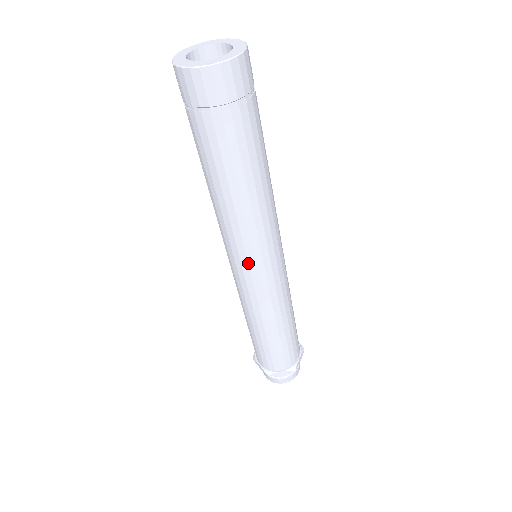
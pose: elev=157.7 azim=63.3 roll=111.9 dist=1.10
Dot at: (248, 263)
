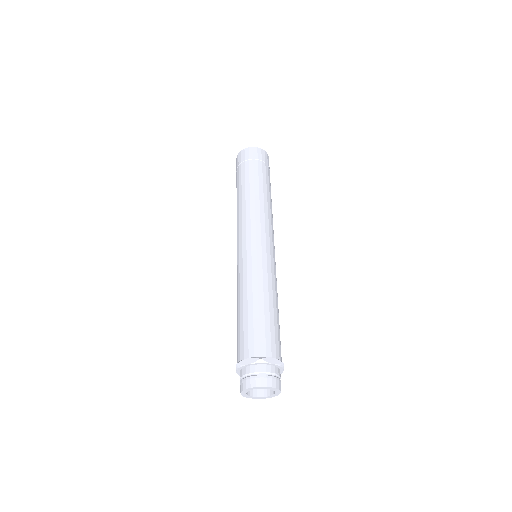
Dot at: (242, 239)
